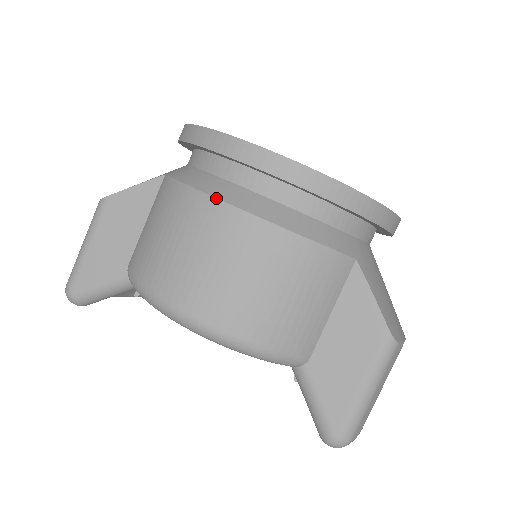
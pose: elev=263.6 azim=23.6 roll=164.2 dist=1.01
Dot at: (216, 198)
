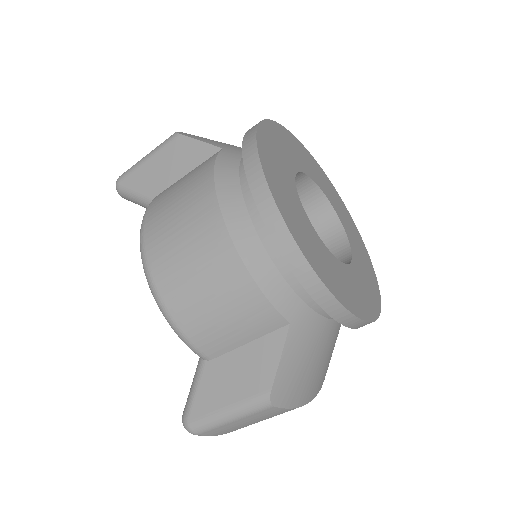
Dot at: (217, 200)
